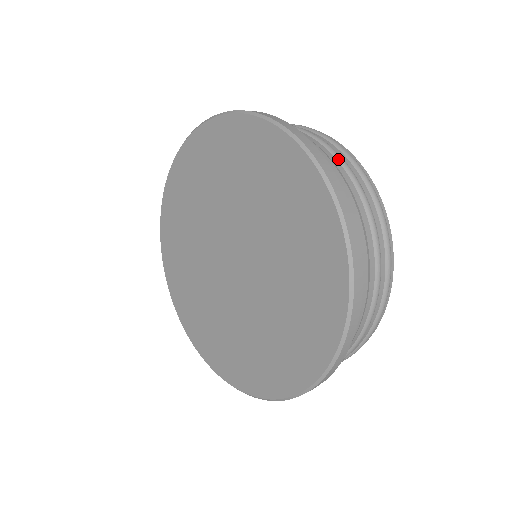
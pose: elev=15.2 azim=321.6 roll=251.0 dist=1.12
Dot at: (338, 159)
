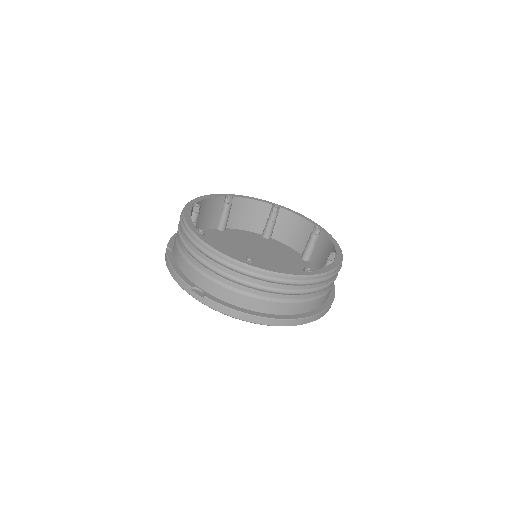
Dot at: (270, 292)
